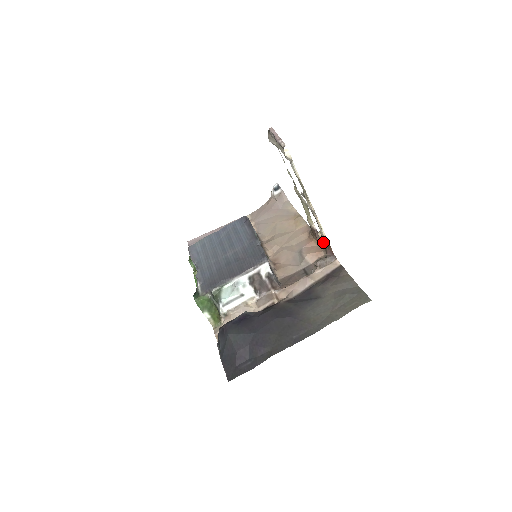
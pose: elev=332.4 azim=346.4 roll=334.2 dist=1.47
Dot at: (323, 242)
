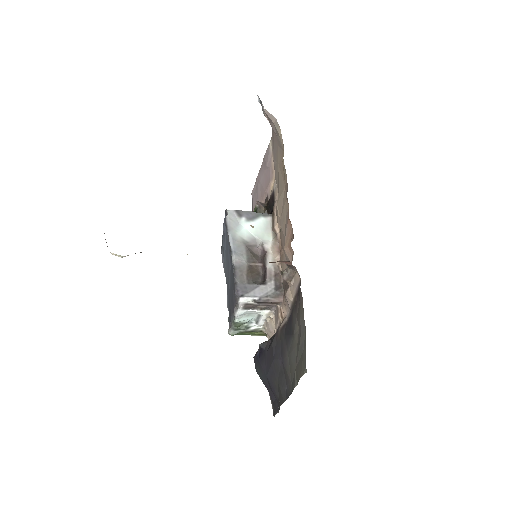
Dot at: occluded
